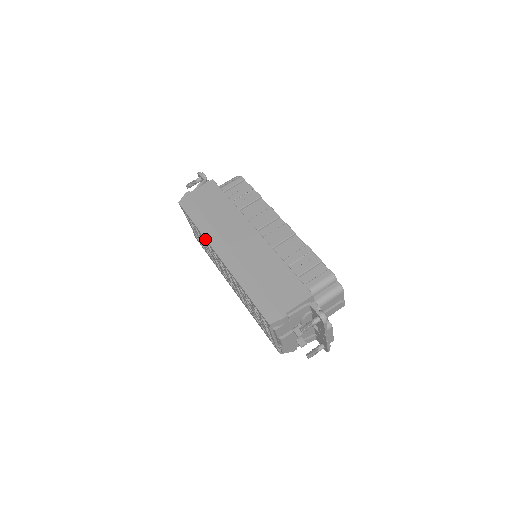
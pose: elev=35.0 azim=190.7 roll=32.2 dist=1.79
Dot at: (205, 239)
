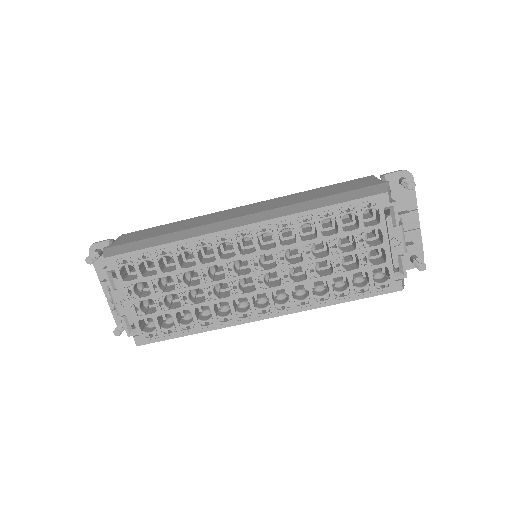
Dot at: (198, 238)
